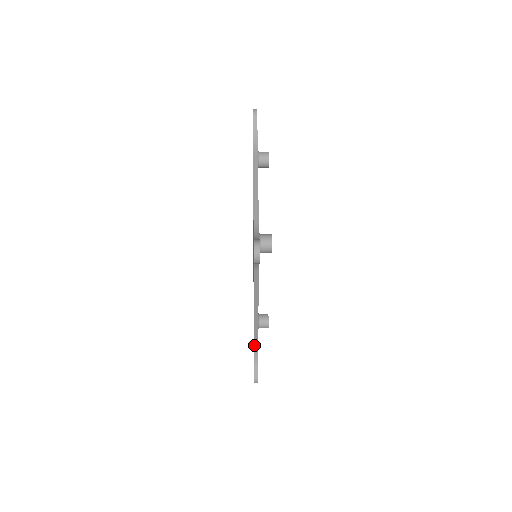
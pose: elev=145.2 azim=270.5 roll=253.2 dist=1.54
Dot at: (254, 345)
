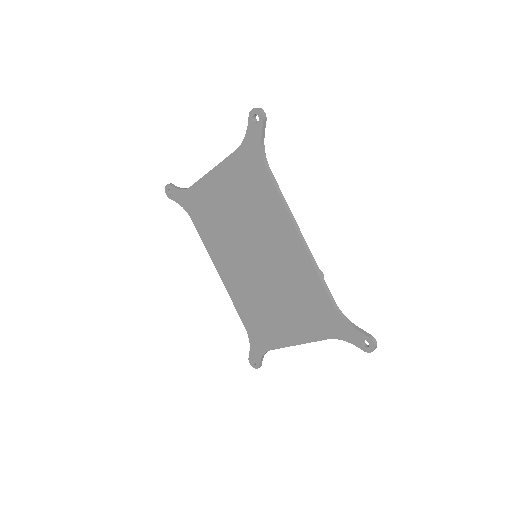
Dot at: (332, 303)
